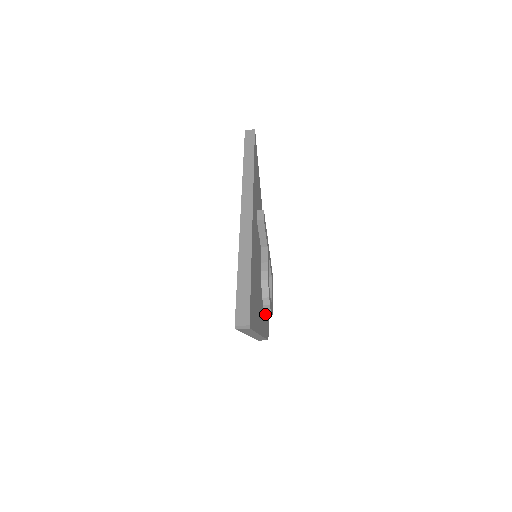
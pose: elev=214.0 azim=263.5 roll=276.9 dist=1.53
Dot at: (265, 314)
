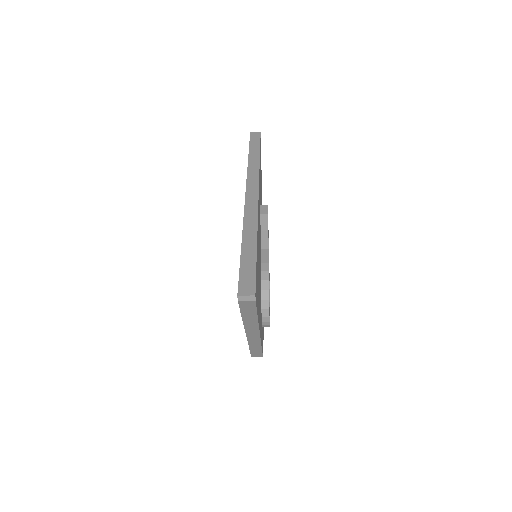
Dot at: (262, 322)
